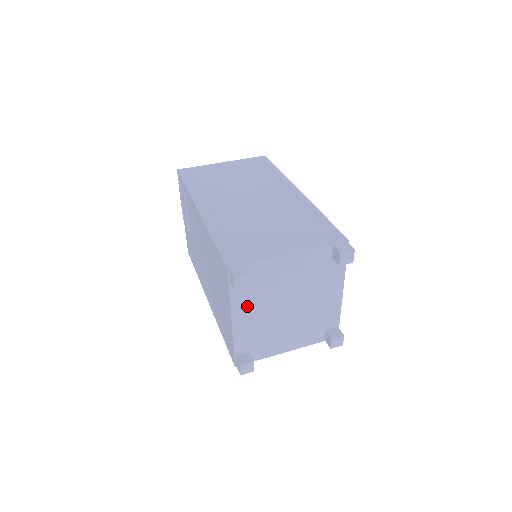
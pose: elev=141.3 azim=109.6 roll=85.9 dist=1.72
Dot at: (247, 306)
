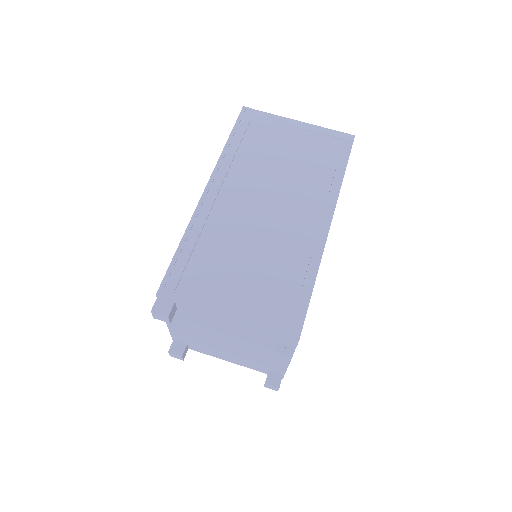
Dot at: (181, 322)
